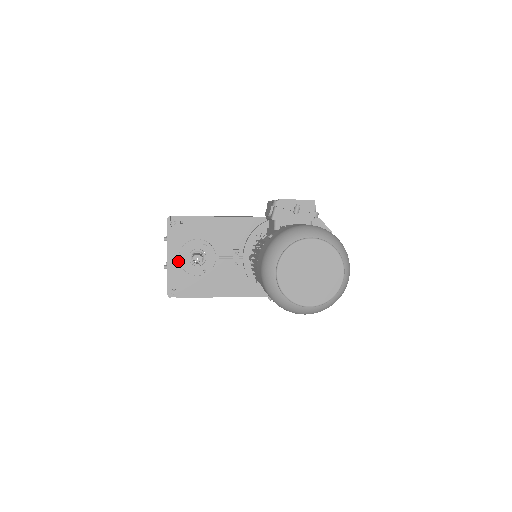
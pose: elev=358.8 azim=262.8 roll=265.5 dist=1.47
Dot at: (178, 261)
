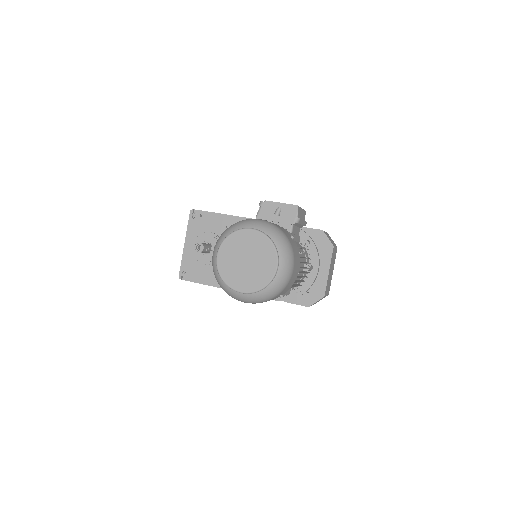
Dot at: (192, 249)
